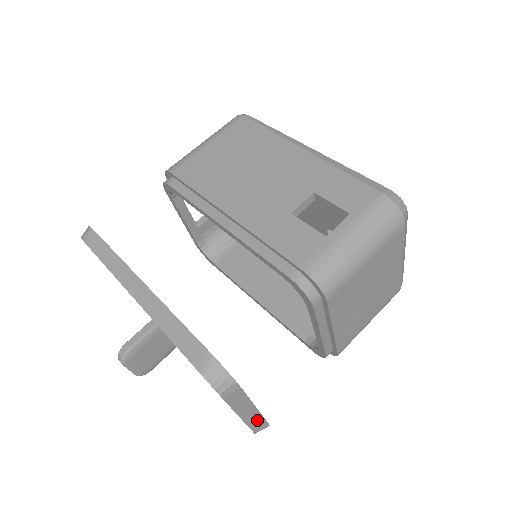
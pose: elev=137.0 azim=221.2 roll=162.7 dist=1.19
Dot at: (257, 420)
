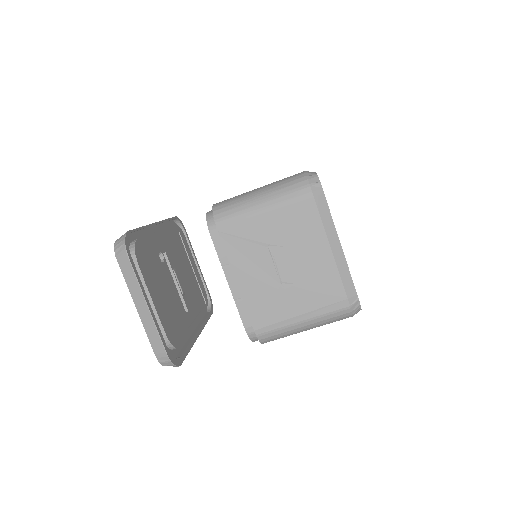
Dot at: (153, 331)
